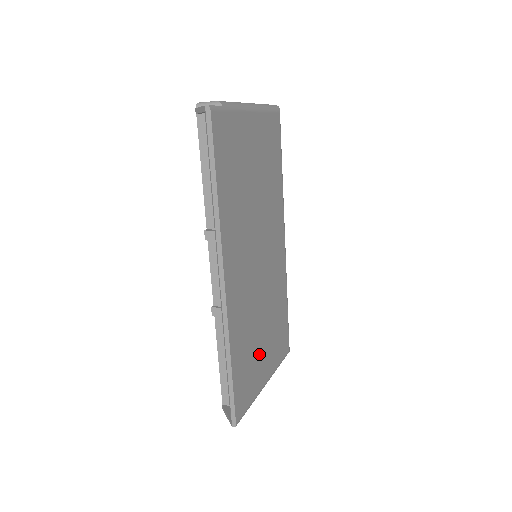
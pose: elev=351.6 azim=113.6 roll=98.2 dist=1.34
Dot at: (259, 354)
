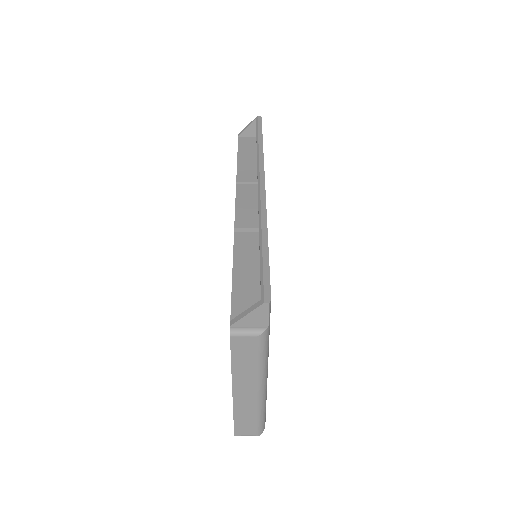
Dot at: occluded
